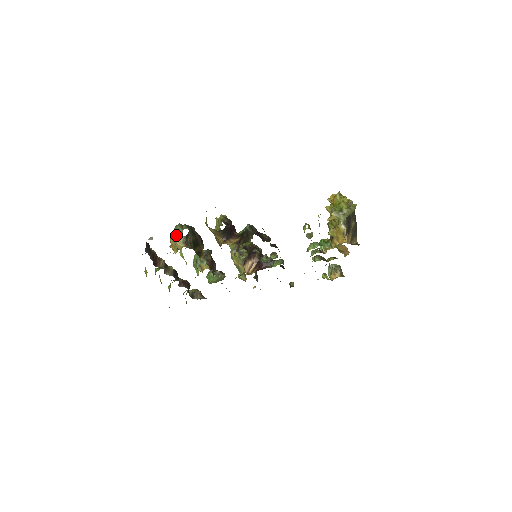
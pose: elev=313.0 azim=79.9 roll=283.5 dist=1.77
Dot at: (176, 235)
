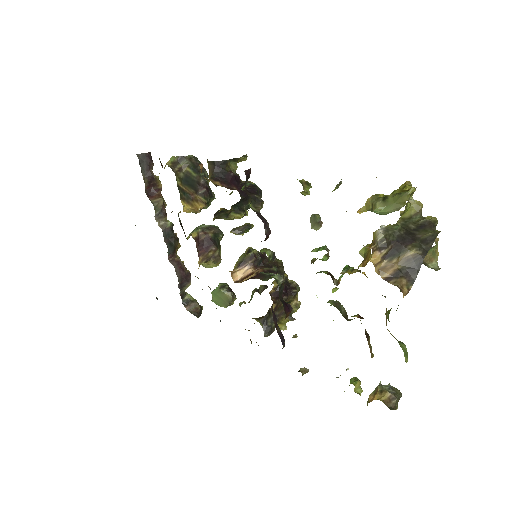
Dot at: occluded
